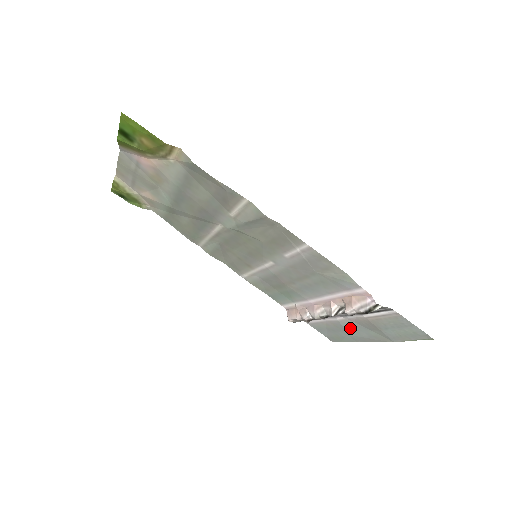
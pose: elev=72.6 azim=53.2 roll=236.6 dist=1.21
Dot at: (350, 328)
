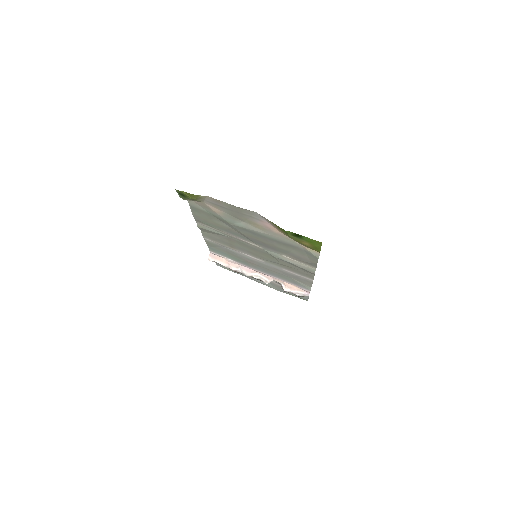
Dot at: occluded
